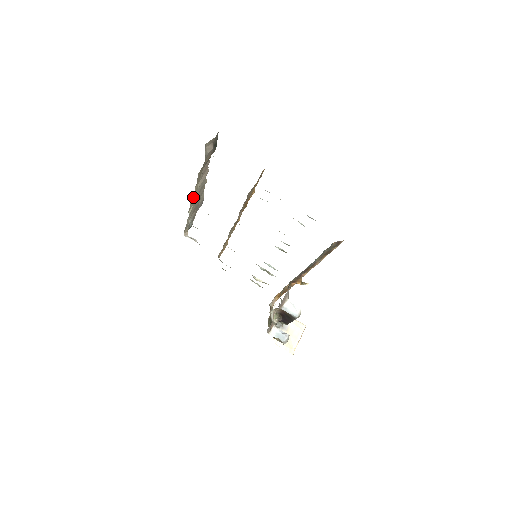
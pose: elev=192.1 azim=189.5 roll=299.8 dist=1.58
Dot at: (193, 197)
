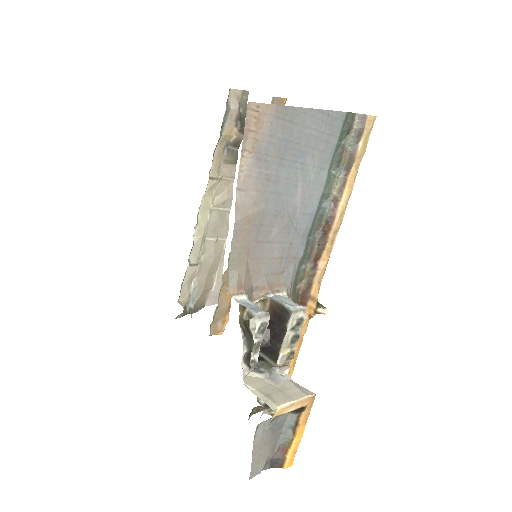
Dot at: (205, 214)
